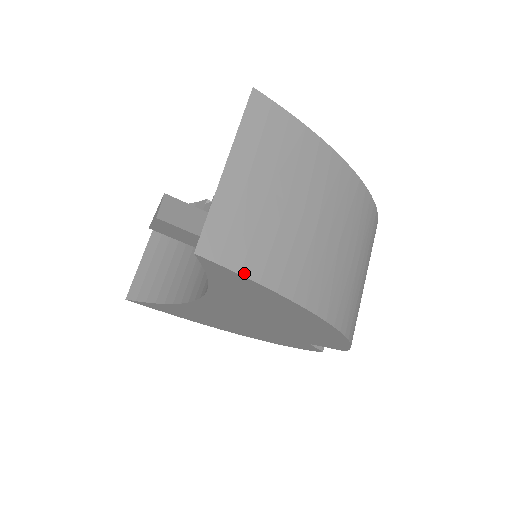
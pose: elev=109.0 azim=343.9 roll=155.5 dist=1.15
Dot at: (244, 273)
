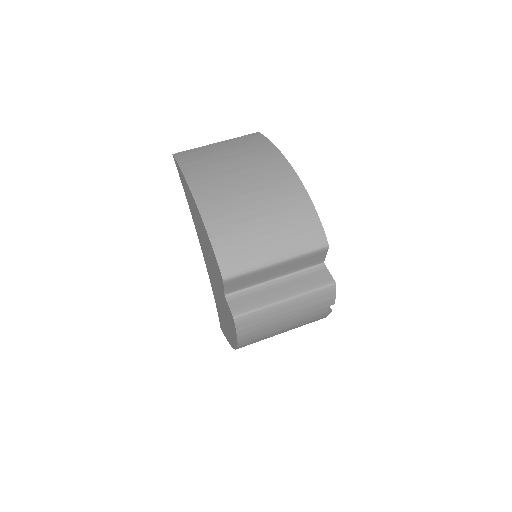
Dot at: (178, 161)
